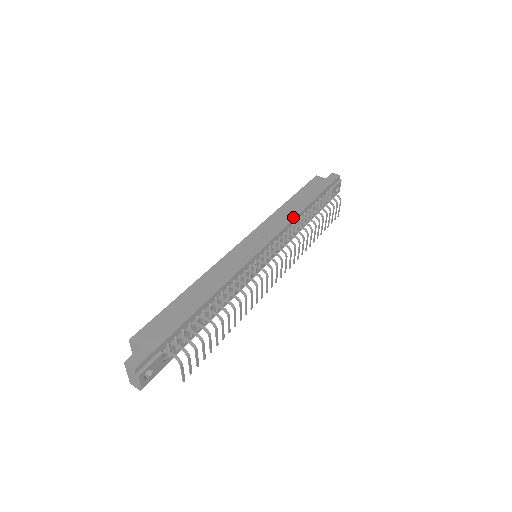
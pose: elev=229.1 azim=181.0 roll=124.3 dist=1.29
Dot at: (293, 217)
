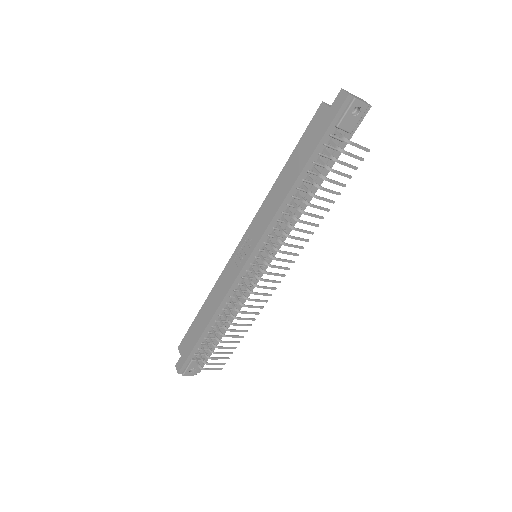
Dot at: (278, 205)
